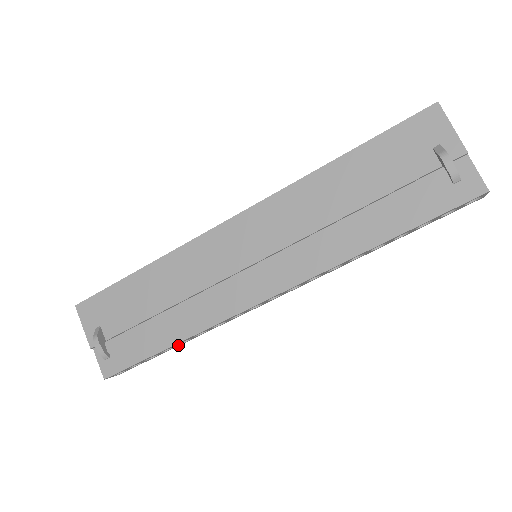
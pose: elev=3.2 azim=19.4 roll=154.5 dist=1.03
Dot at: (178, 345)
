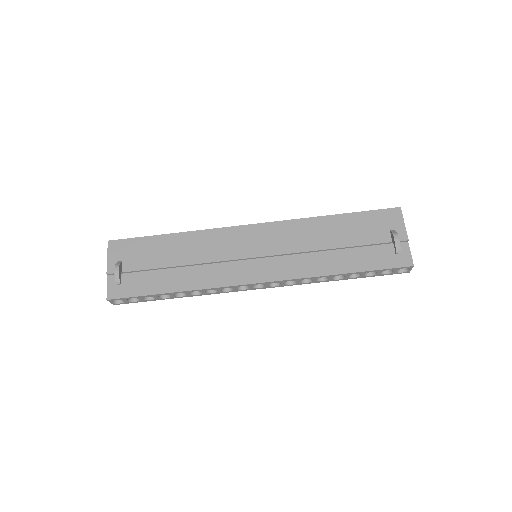
Dot at: (173, 297)
